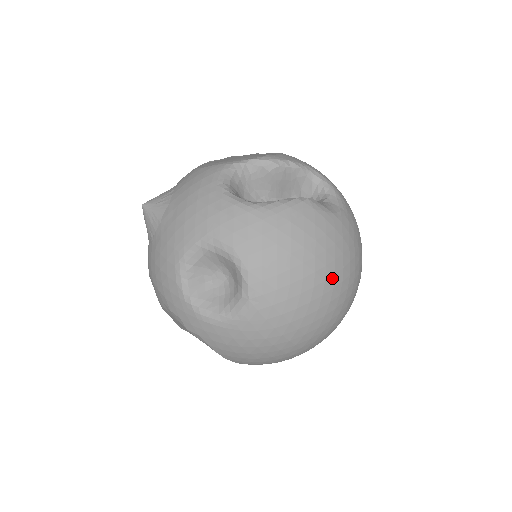
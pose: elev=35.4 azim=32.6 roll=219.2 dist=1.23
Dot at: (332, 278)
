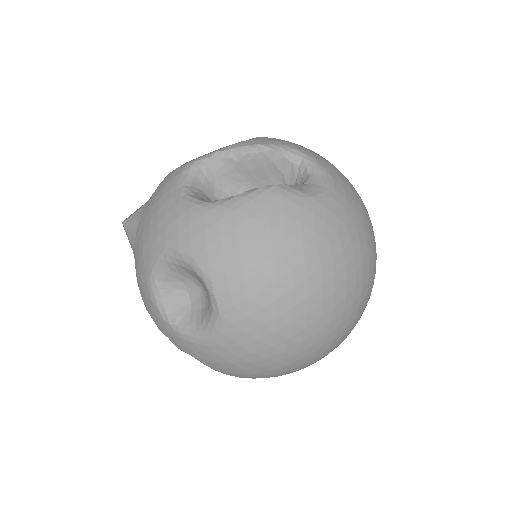
Dot at: (317, 274)
